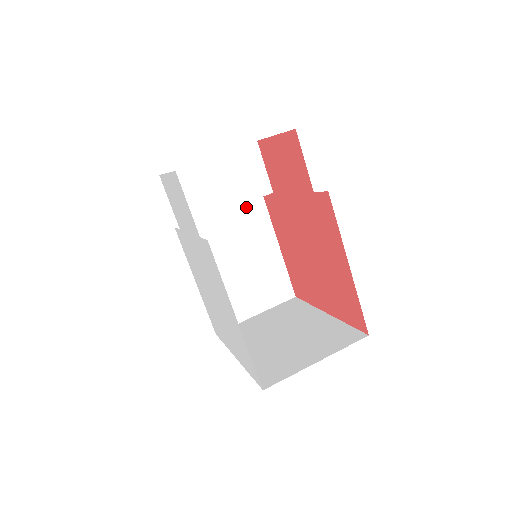
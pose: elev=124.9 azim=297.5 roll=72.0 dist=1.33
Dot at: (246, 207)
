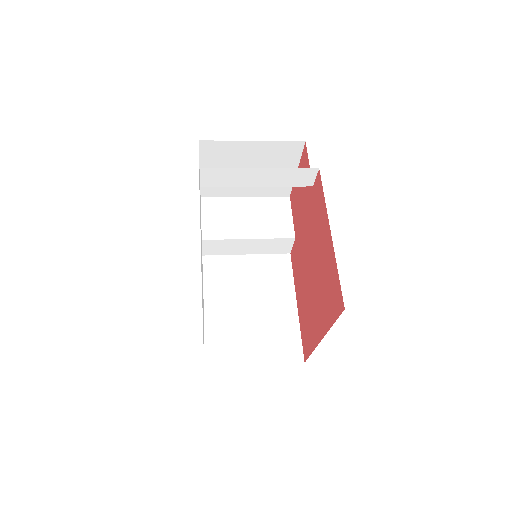
Dot at: (272, 260)
